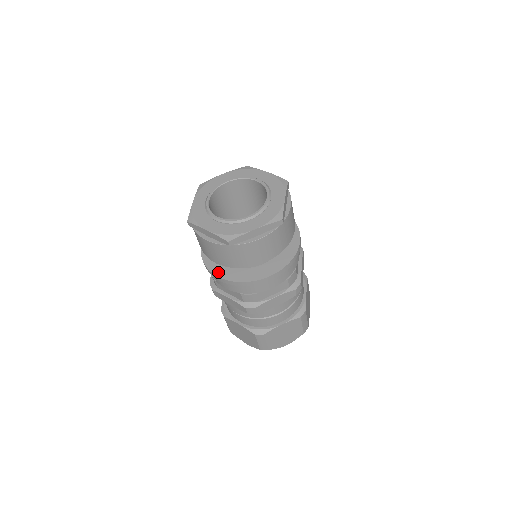
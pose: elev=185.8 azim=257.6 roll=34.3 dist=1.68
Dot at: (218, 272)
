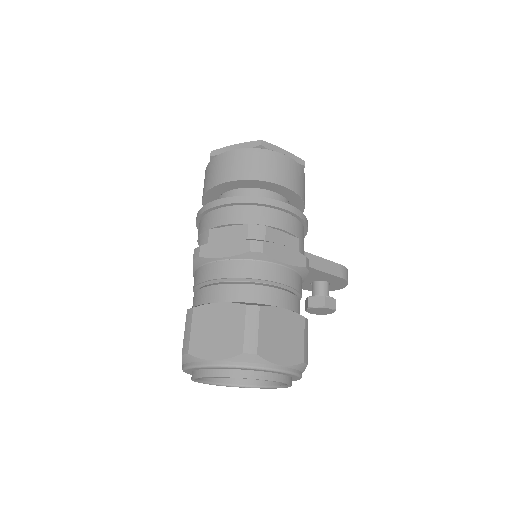
Dot at: occluded
